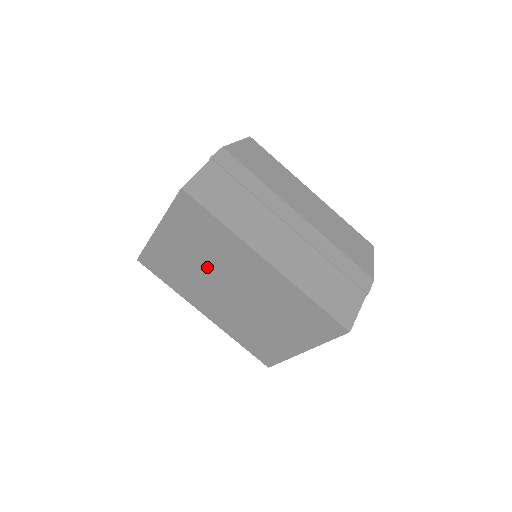
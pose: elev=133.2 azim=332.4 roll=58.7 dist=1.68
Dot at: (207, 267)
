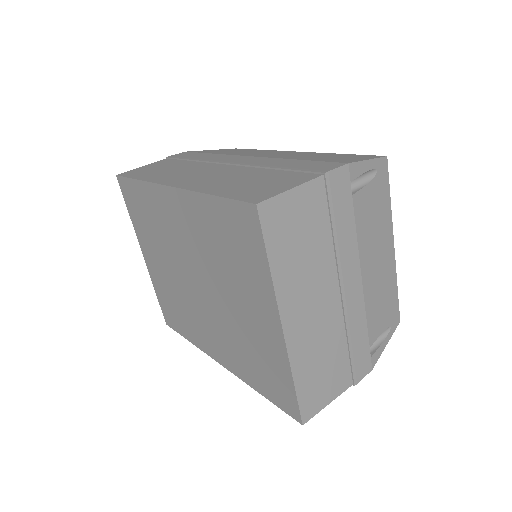
Dot at: (173, 265)
